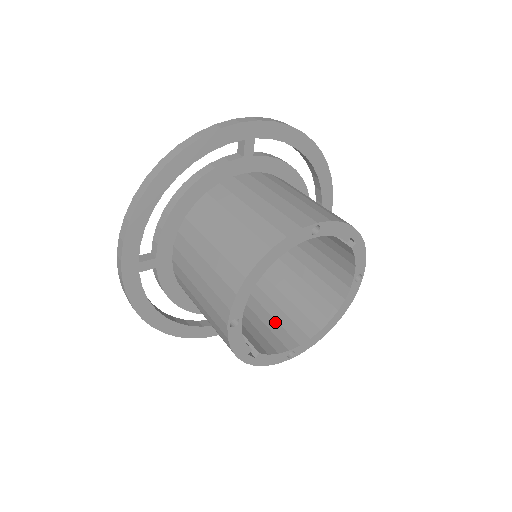
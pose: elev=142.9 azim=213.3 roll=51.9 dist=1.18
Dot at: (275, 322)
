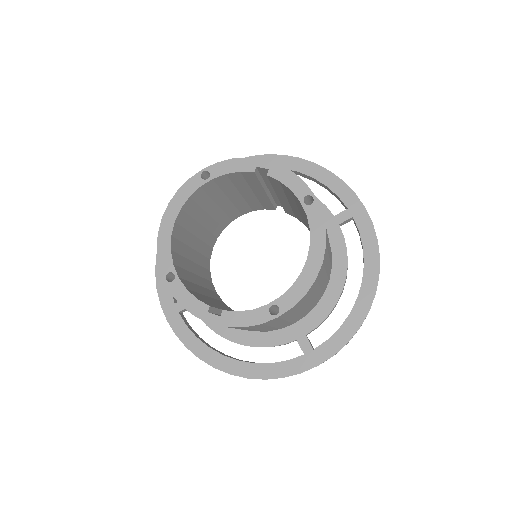
Dot at: occluded
